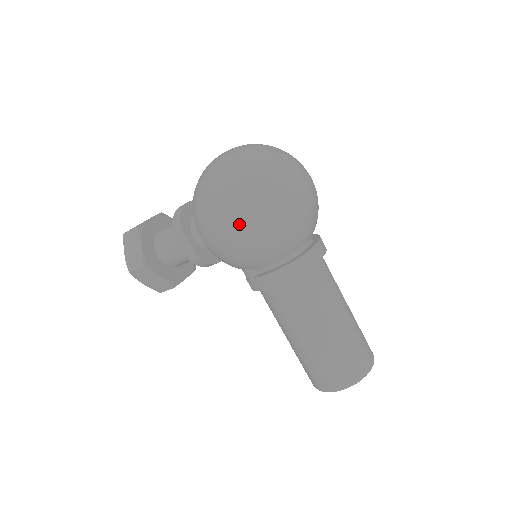
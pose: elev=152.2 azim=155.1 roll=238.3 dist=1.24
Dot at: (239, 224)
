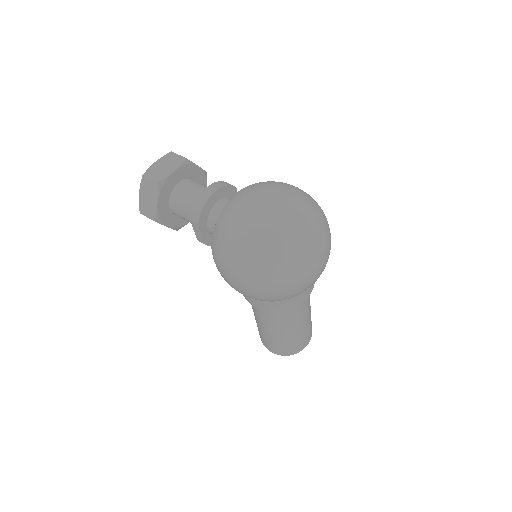
Dot at: (246, 288)
